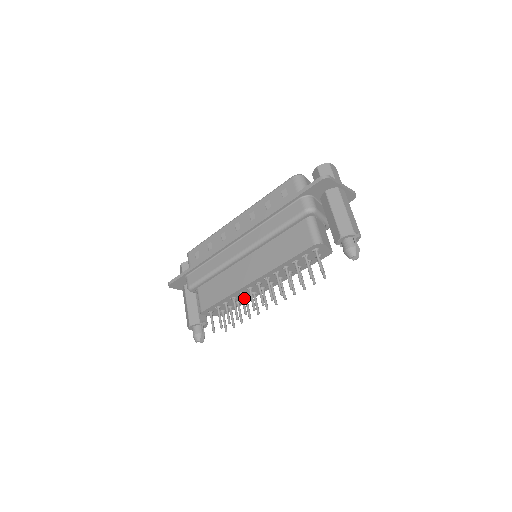
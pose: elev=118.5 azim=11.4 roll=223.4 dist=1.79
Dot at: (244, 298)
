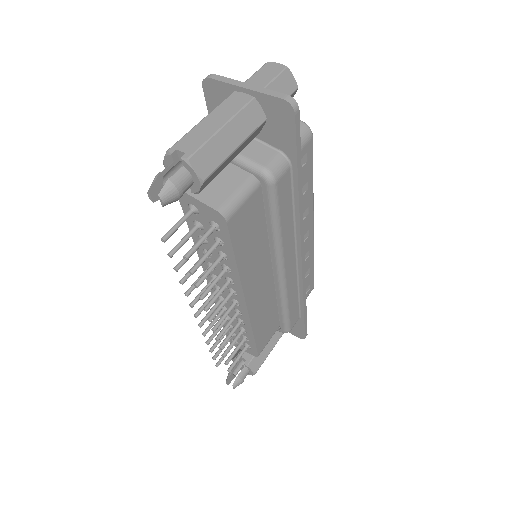
Dot at: (238, 320)
